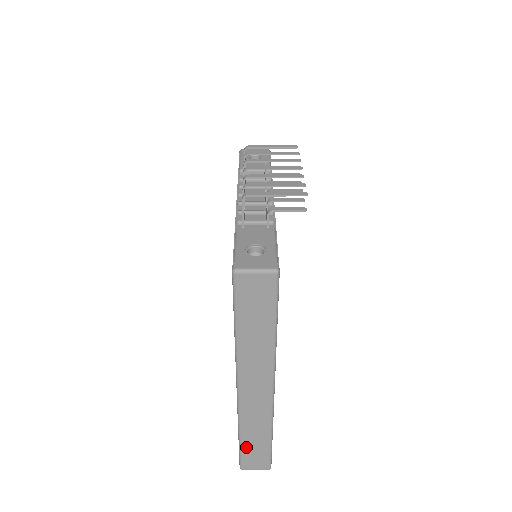
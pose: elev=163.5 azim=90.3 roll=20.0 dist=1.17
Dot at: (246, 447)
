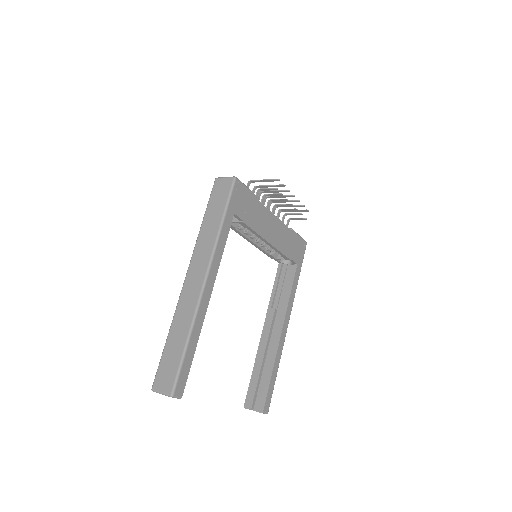
Dot at: (167, 351)
